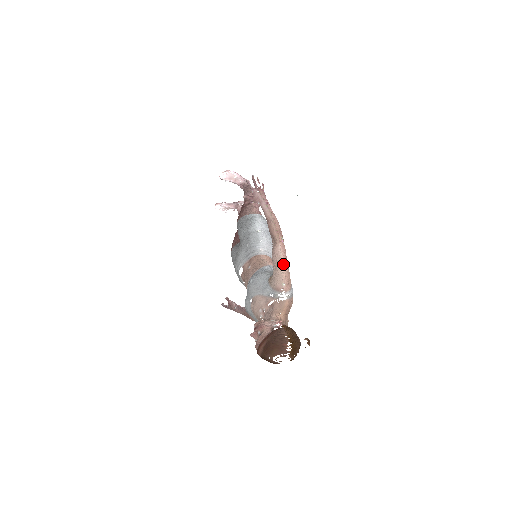
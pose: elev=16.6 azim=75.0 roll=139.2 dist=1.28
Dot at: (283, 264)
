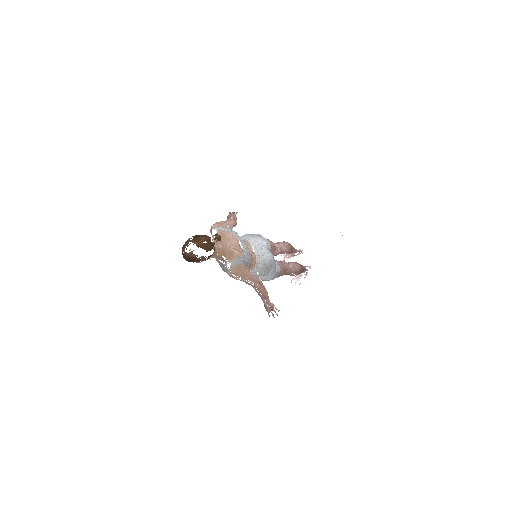
Dot at: occluded
